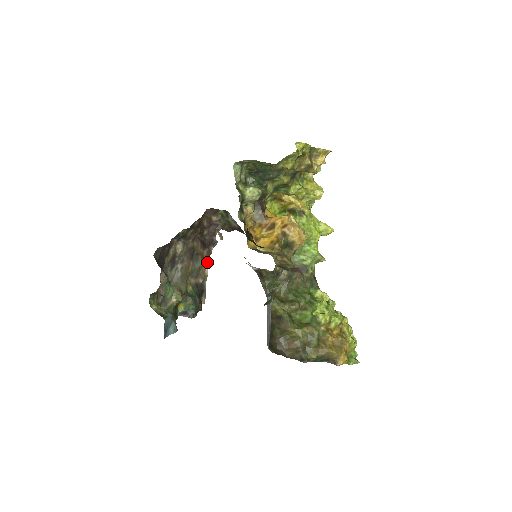
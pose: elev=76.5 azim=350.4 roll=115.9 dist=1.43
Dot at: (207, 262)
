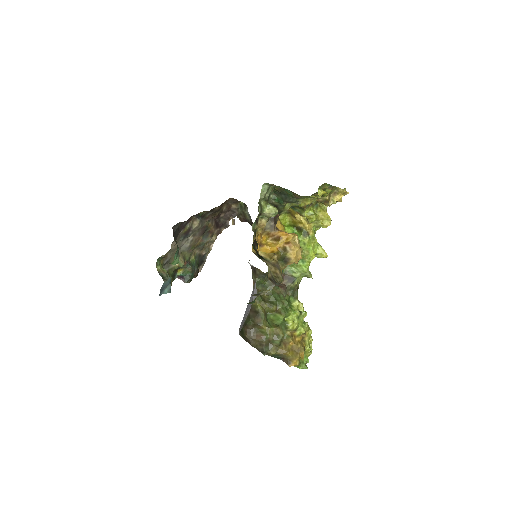
Dot at: (215, 239)
